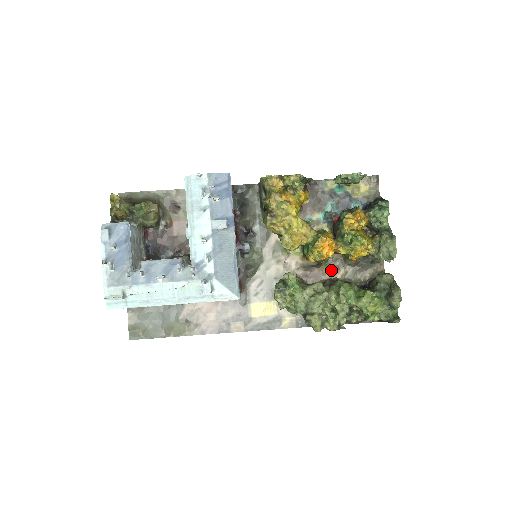
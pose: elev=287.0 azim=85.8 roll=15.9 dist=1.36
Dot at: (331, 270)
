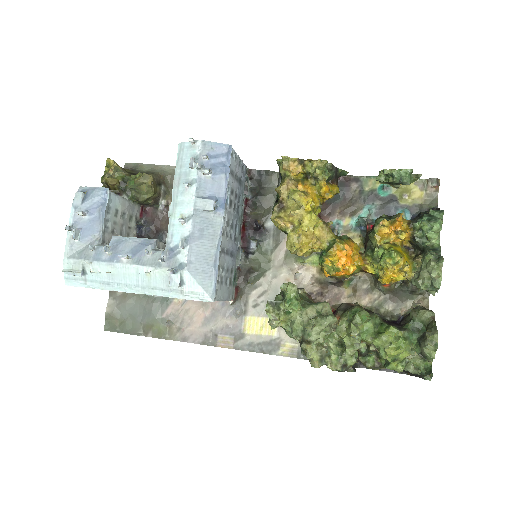
Dot at: (355, 293)
